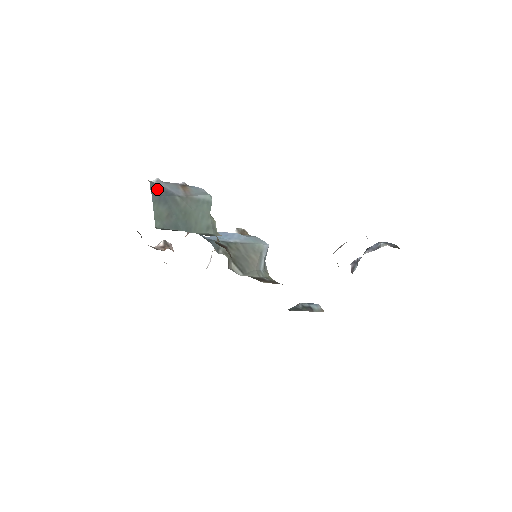
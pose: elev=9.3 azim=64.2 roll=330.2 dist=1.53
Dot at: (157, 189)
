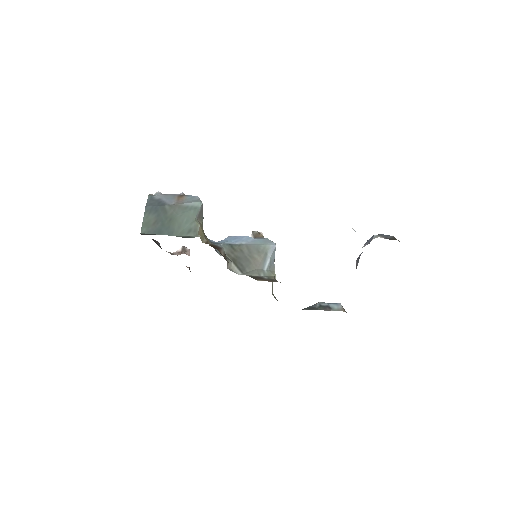
Dot at: (153, 201)
